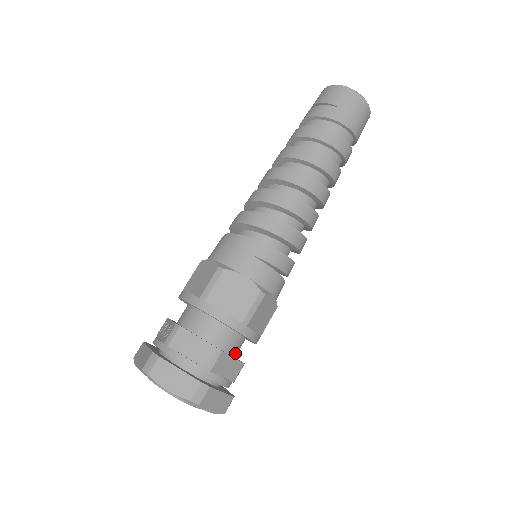
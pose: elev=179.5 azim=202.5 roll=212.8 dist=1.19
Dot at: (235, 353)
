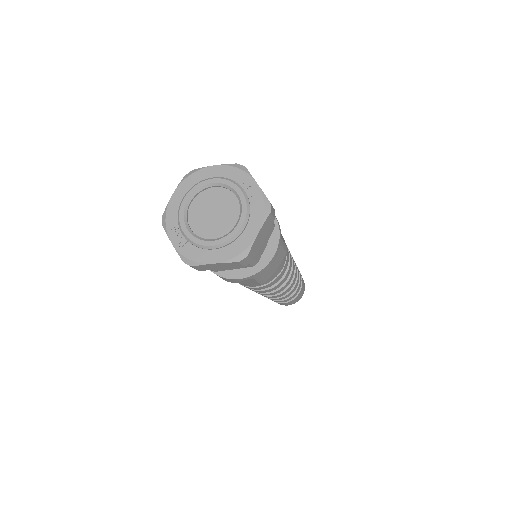
Dot at: occluded
